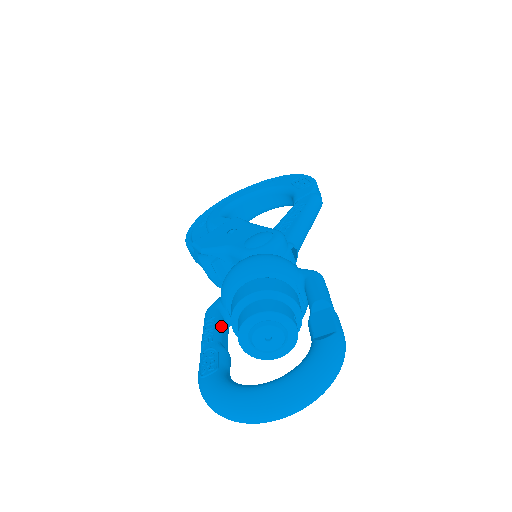
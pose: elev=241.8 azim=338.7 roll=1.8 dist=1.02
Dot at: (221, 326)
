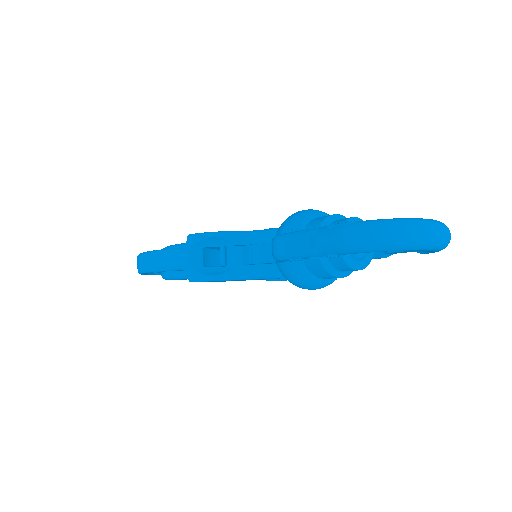
Dot at: occluded
